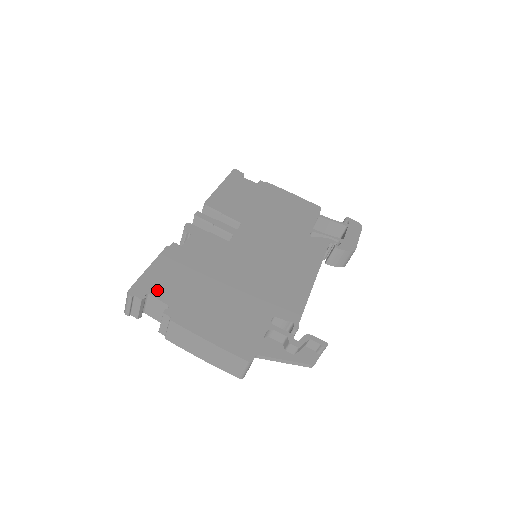
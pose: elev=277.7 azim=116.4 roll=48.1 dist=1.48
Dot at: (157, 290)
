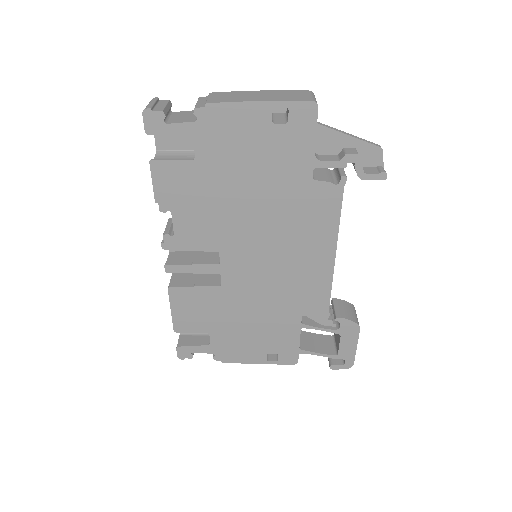
Dot at: occluded
